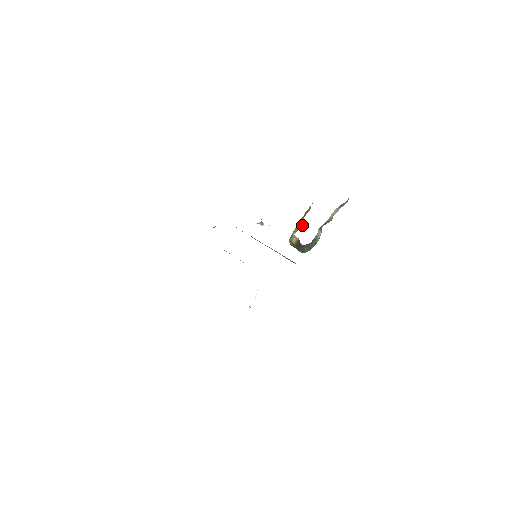
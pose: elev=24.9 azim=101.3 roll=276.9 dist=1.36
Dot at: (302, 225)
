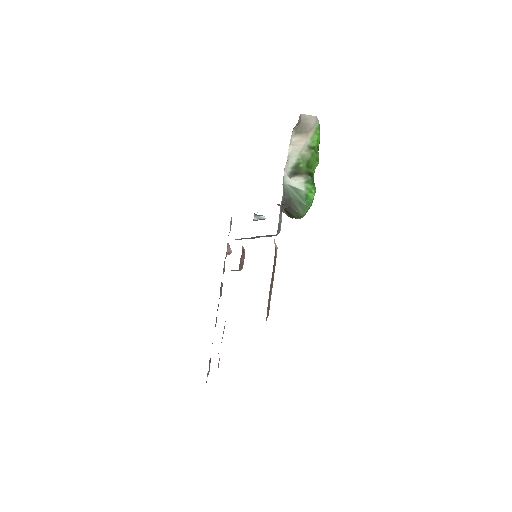
Dot at: occluded
